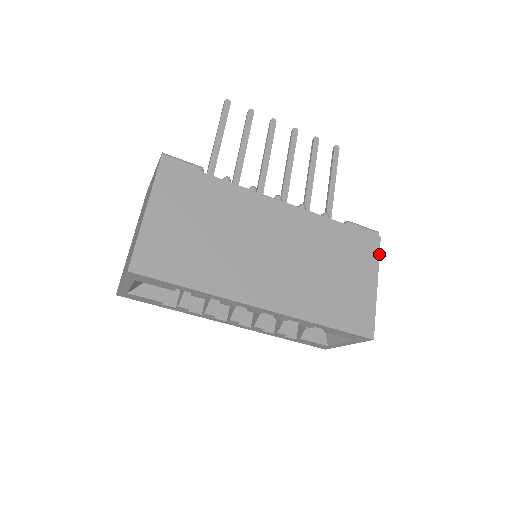
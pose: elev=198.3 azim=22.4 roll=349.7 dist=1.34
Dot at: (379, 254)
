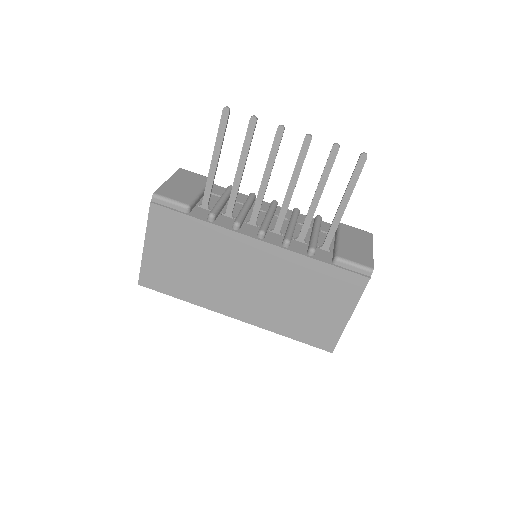
Dot at: (362, 293)
